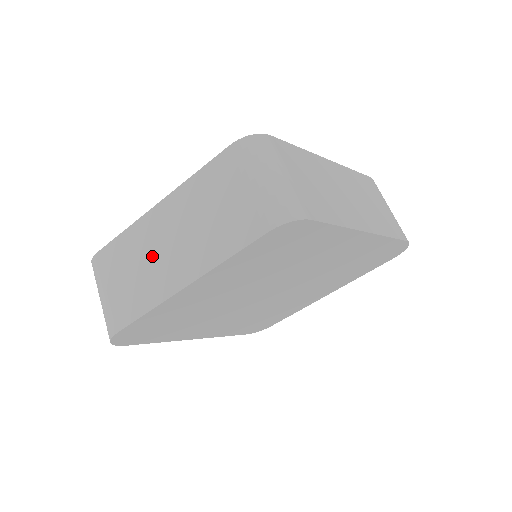
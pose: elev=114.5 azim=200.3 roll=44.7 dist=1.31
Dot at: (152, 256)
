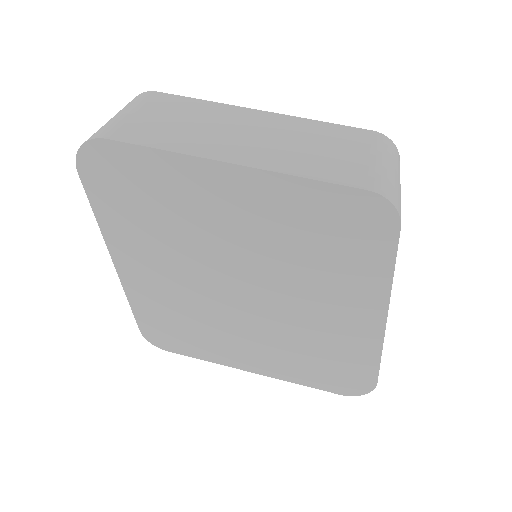
Dot at: (219, 128)
